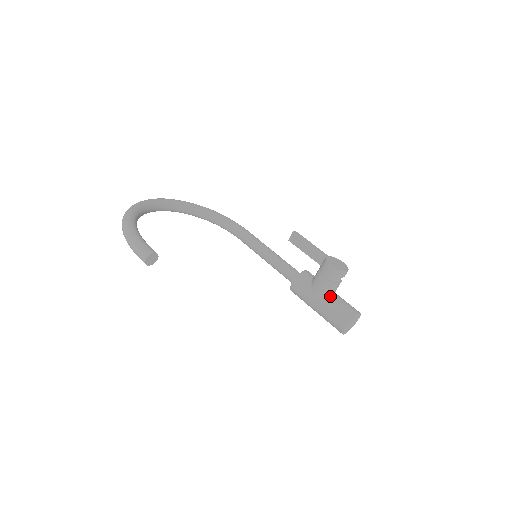
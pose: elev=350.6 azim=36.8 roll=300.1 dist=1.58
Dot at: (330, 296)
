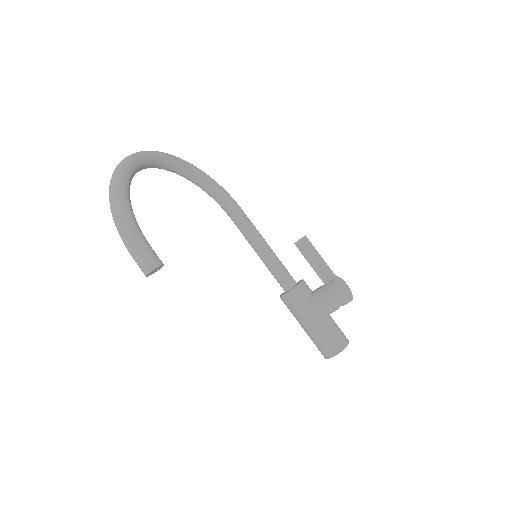
Dot at: (325, 319)
